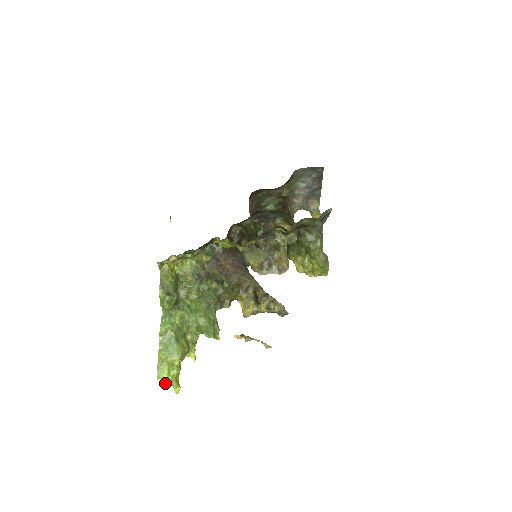
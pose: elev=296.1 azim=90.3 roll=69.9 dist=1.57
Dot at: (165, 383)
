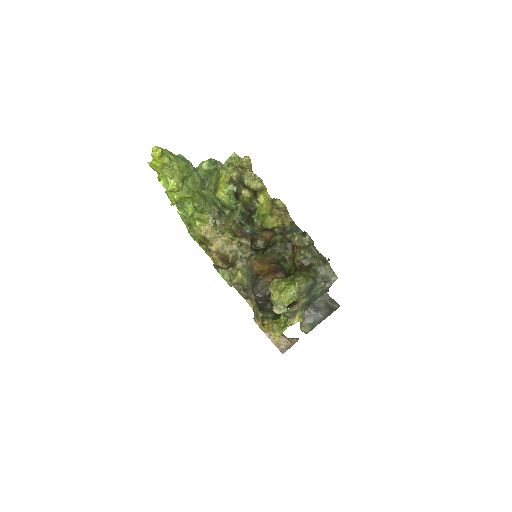
Dot at: occluded
